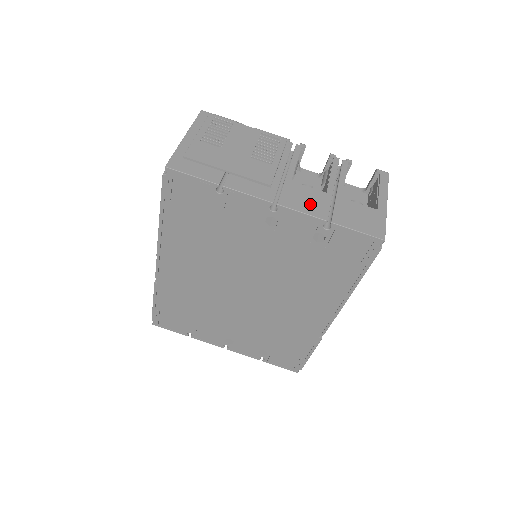
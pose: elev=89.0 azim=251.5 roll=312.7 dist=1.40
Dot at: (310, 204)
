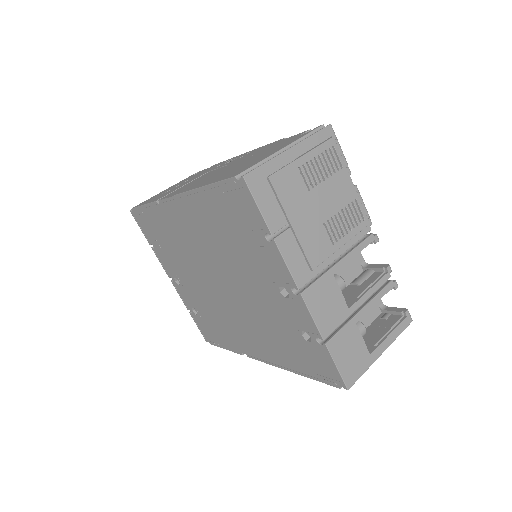
Dot at: (326, 312)
